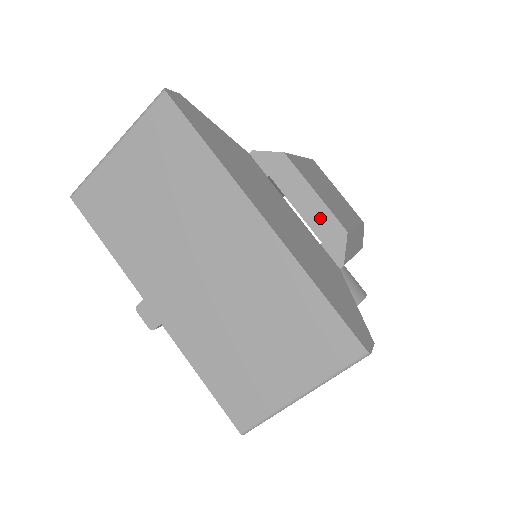
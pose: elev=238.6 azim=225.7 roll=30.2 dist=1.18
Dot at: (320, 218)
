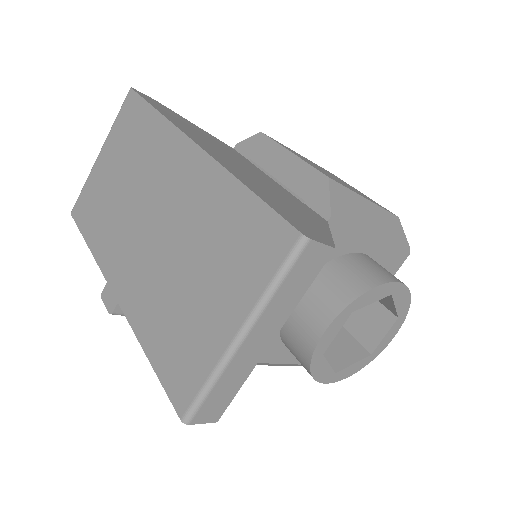
Dot at: (300, 176)
